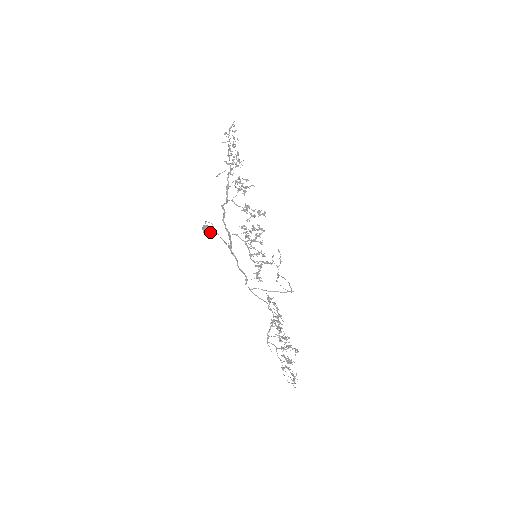
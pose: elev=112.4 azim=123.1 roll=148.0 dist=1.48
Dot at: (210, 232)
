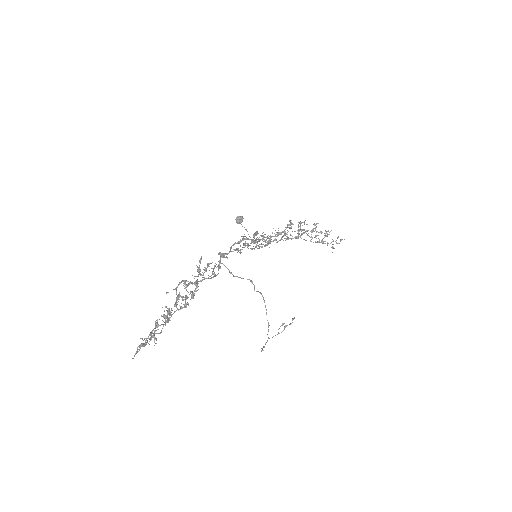
Dot at: (240, 218)
